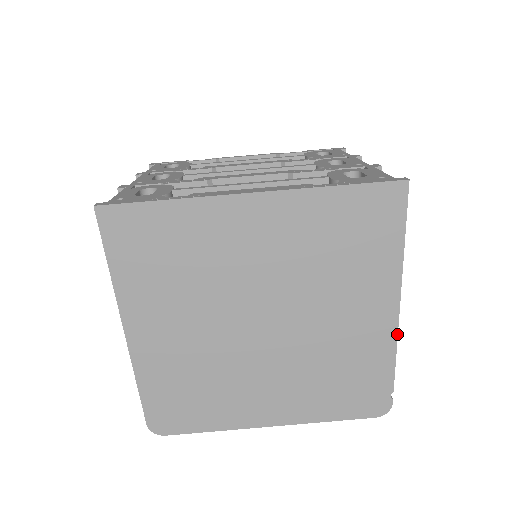
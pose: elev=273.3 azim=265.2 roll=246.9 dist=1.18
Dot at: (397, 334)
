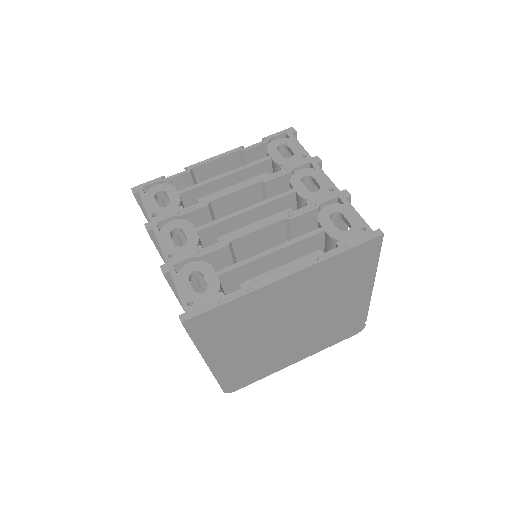
Dot at: (370, 299)
